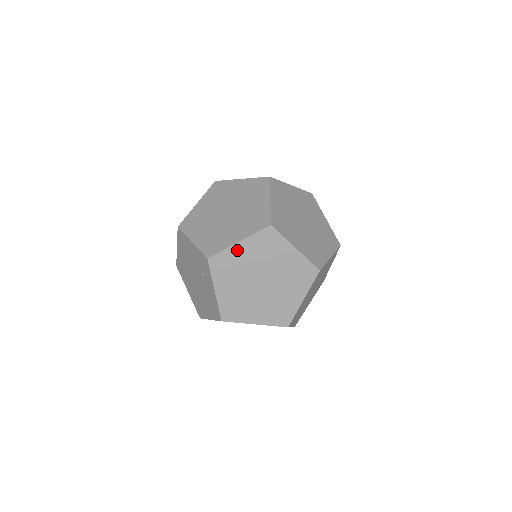
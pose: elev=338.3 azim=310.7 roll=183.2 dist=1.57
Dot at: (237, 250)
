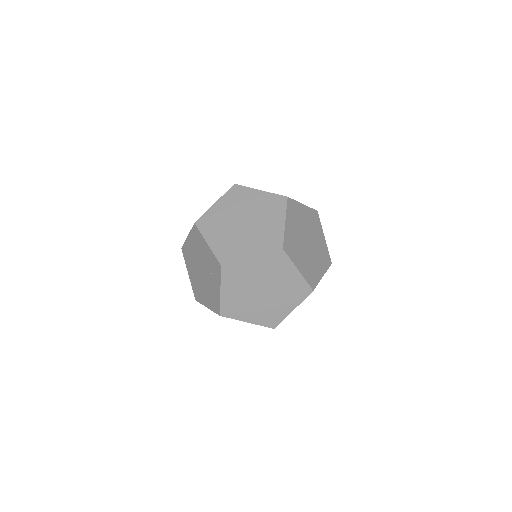
Dot at: (248, 263)
